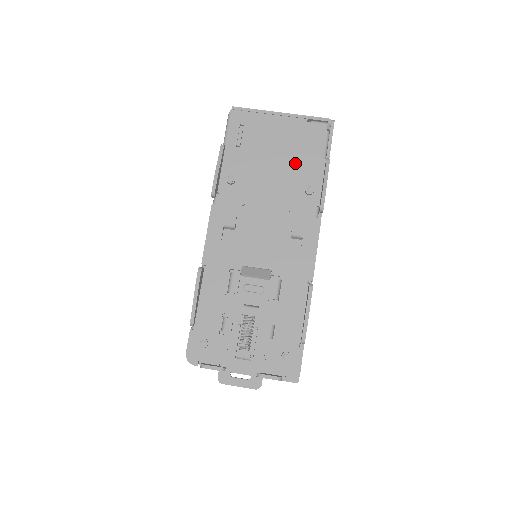
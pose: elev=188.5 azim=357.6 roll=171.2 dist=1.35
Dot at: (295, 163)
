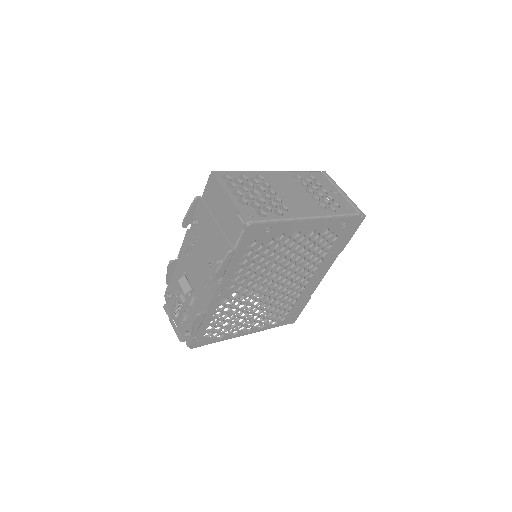
Dot at: (220, 238)
